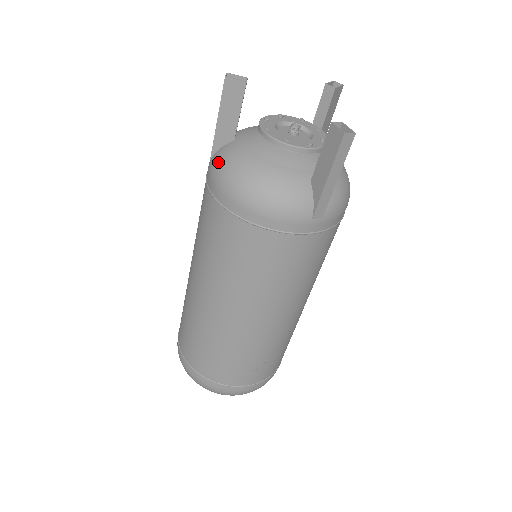
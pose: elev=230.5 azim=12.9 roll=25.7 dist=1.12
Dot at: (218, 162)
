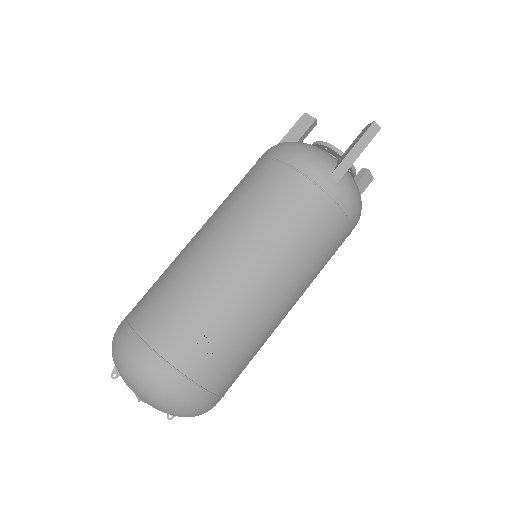
Dot at: occluded
